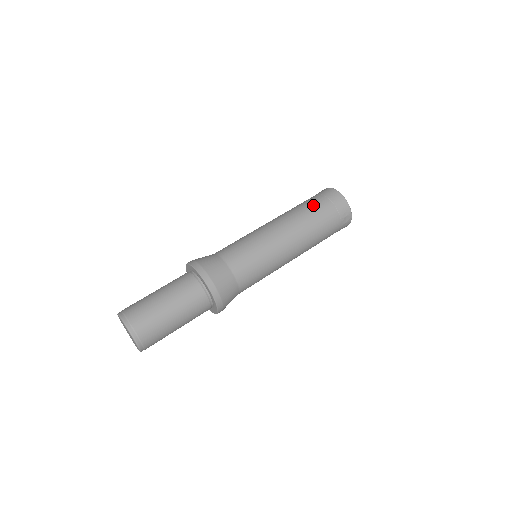
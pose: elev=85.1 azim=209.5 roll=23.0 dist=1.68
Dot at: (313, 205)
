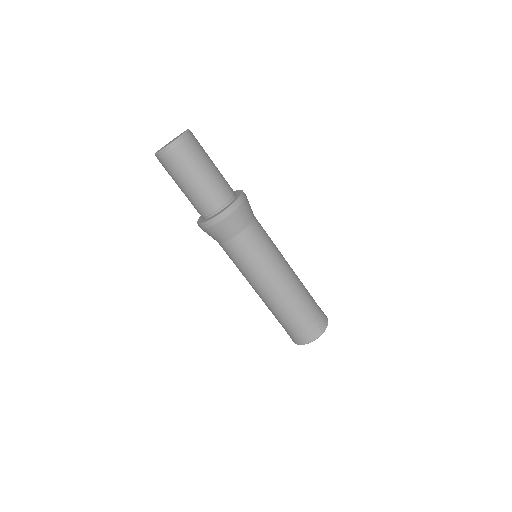
Dot at: occluded
